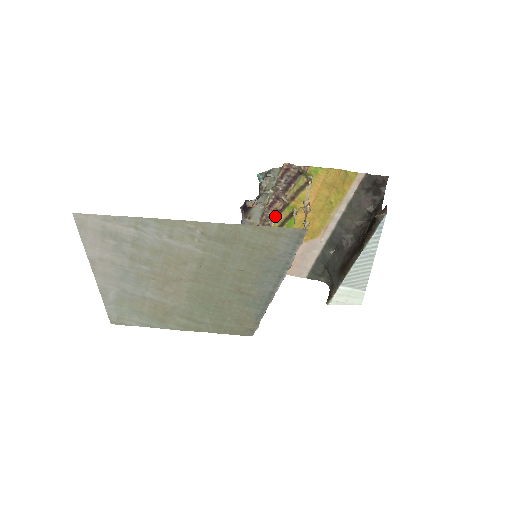
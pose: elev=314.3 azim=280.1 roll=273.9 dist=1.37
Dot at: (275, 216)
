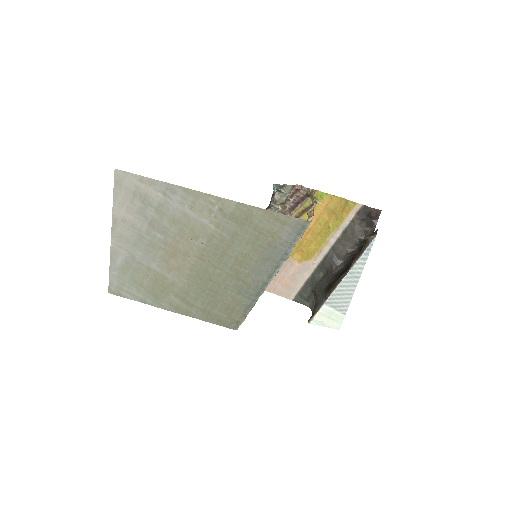
Dot at: occluded
